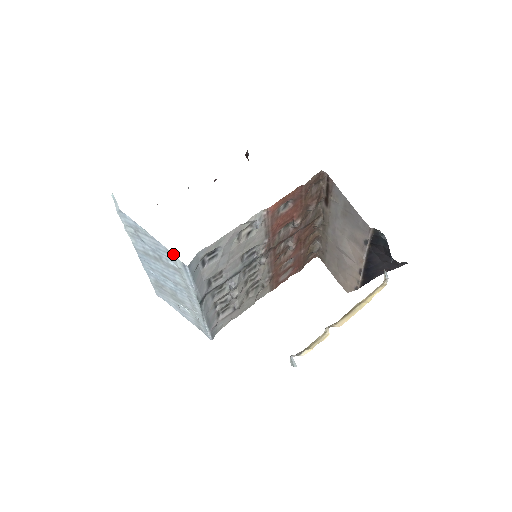
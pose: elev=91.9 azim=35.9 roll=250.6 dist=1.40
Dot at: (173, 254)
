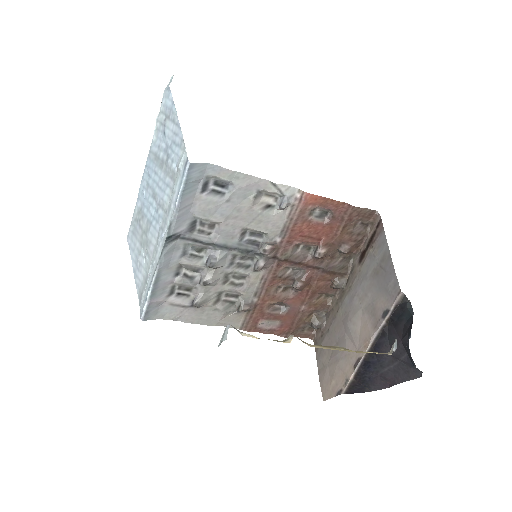
Dot at: occluded
